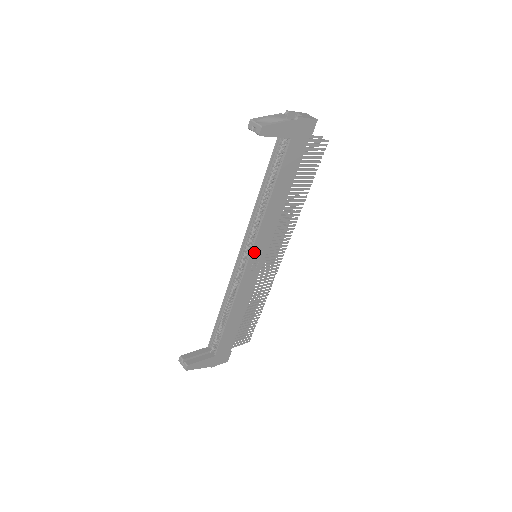
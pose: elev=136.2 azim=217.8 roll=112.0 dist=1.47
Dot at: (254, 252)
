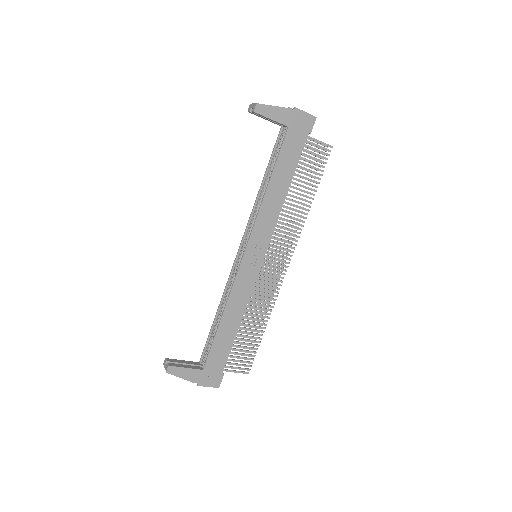
Dot at: (251, 244)
